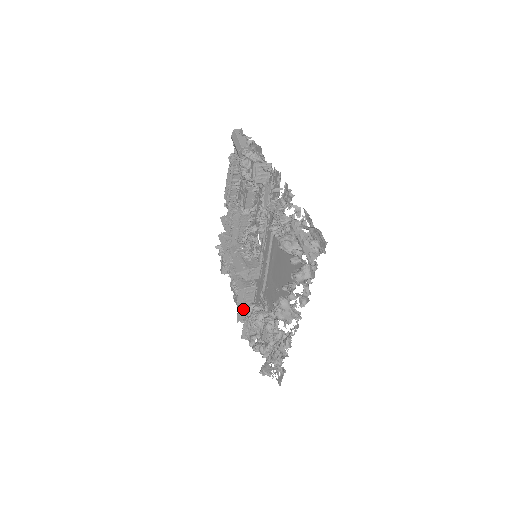
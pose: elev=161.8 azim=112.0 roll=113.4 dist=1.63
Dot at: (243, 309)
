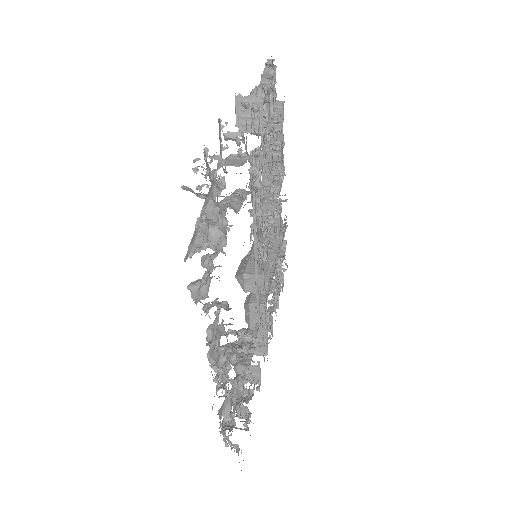
Dot at: occluded
